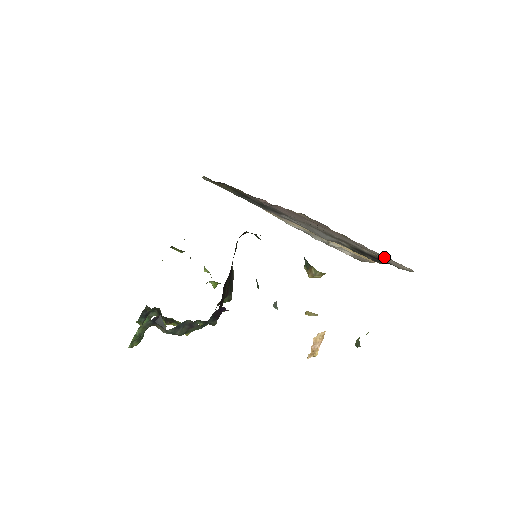
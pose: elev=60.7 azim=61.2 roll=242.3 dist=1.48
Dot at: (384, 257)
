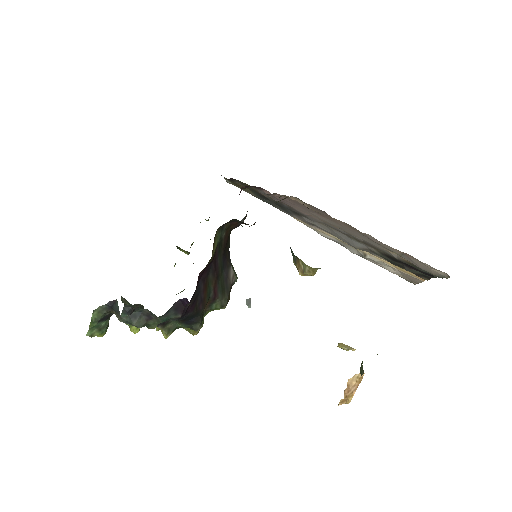
Dot at: (408, 257)
